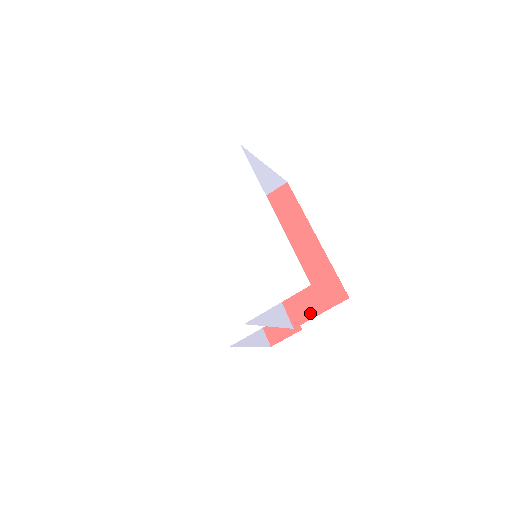
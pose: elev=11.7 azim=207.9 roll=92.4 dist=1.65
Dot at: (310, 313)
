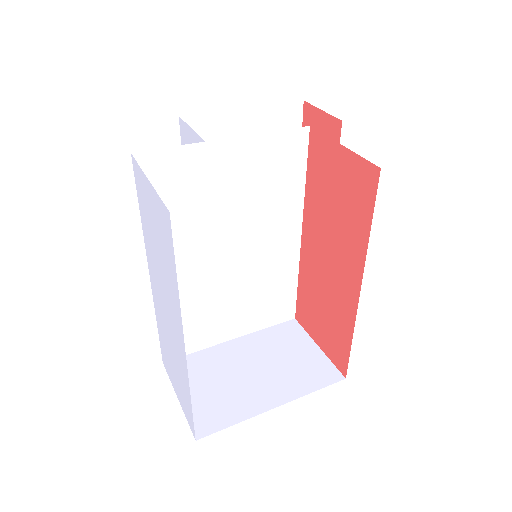
Dot at: (311, 331)
